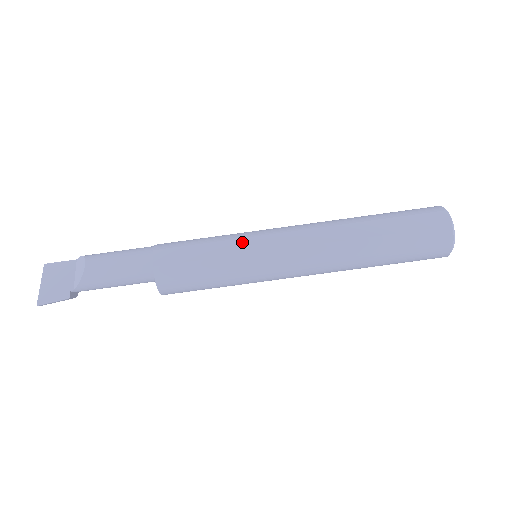
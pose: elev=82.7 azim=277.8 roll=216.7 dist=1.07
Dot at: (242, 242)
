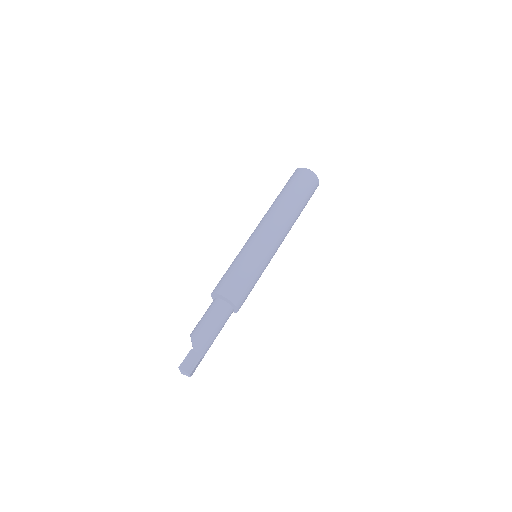
Dot at: occluded
